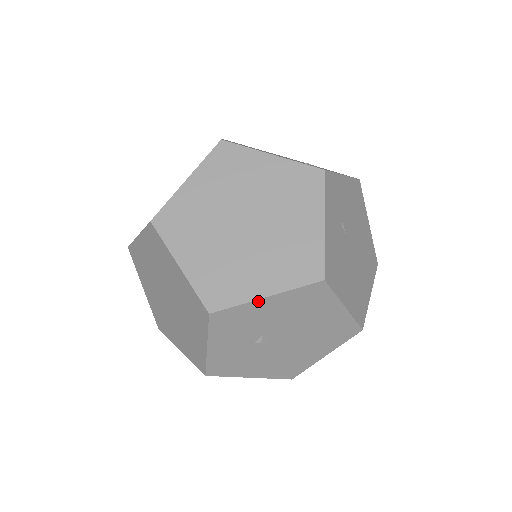
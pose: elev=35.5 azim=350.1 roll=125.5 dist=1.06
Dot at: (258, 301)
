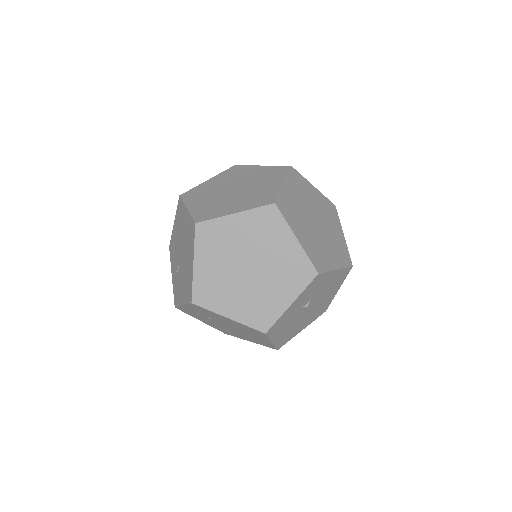
Dot at: (333, 271)
